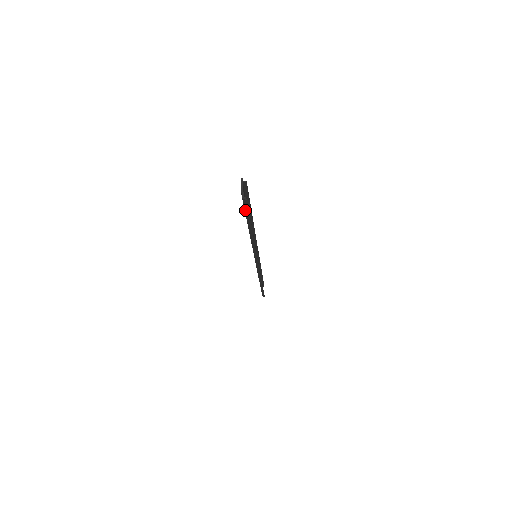
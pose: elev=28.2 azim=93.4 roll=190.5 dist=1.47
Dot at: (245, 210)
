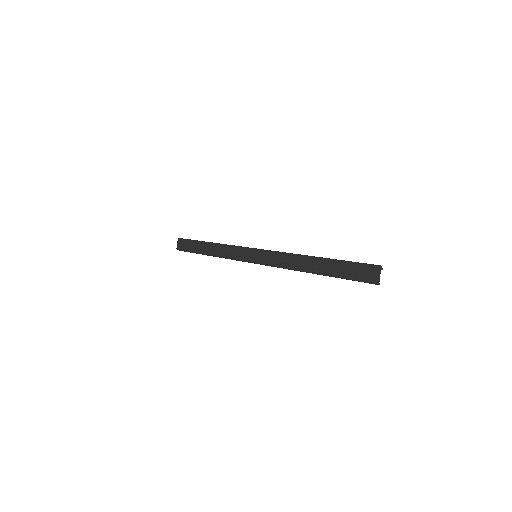
Dot at: (358, 280)
